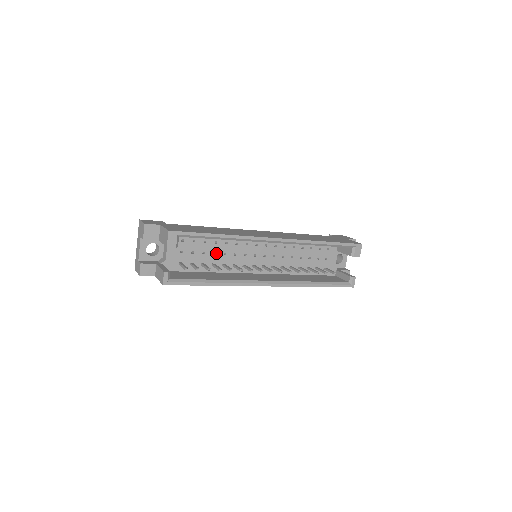
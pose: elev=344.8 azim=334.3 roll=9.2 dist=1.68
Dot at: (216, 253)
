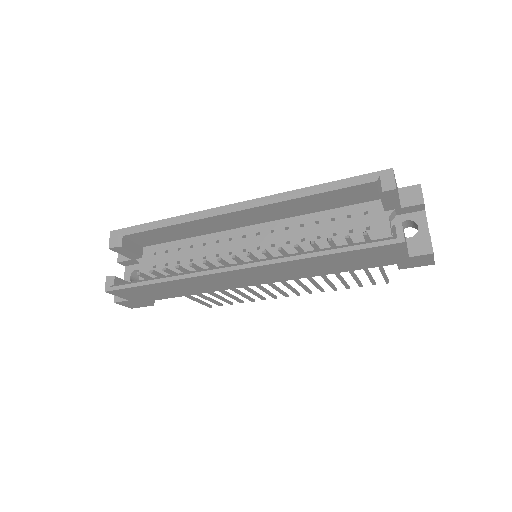
Dot at: (193, 259)
